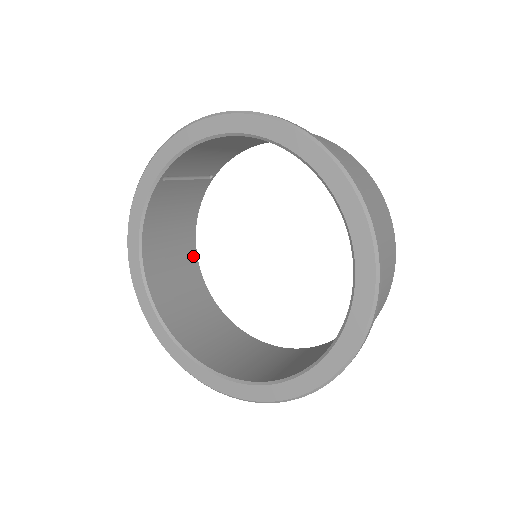
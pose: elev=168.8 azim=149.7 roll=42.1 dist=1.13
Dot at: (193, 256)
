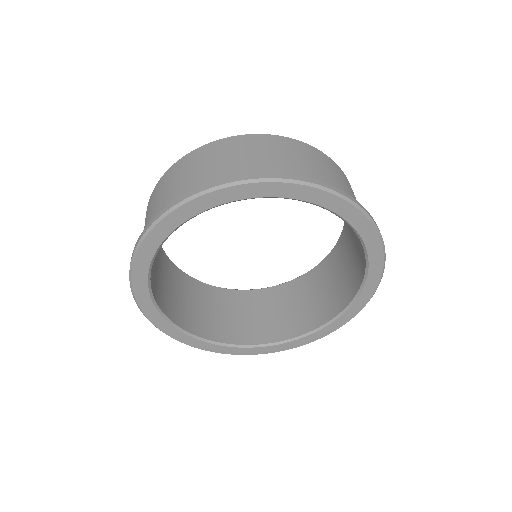
Dot at: occluded
